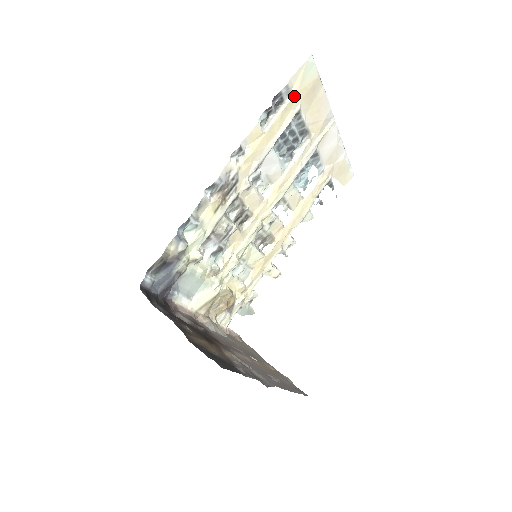
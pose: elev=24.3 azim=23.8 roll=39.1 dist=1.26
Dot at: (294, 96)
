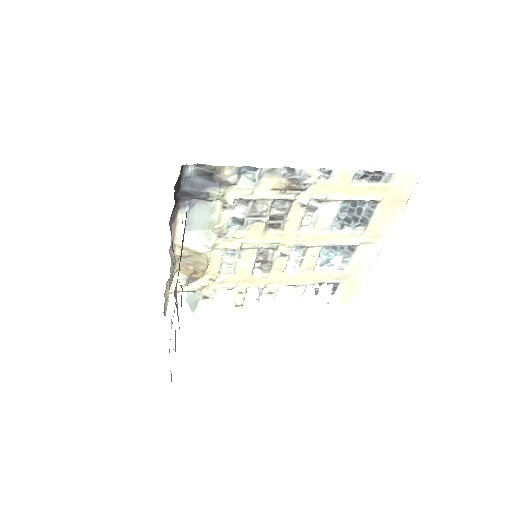
Dot at: (387, 187)
